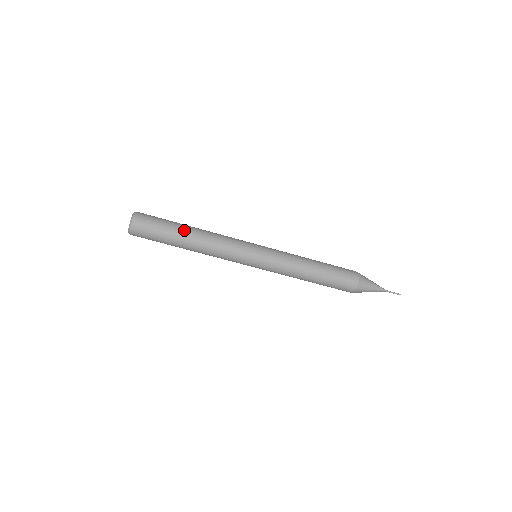
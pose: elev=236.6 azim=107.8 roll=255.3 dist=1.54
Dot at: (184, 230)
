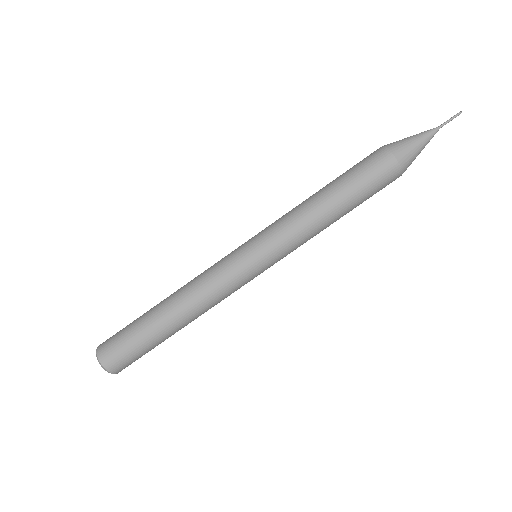
Dot at: (155, 314)
